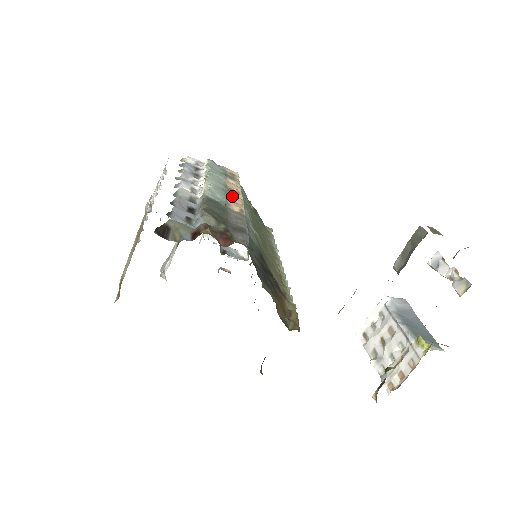
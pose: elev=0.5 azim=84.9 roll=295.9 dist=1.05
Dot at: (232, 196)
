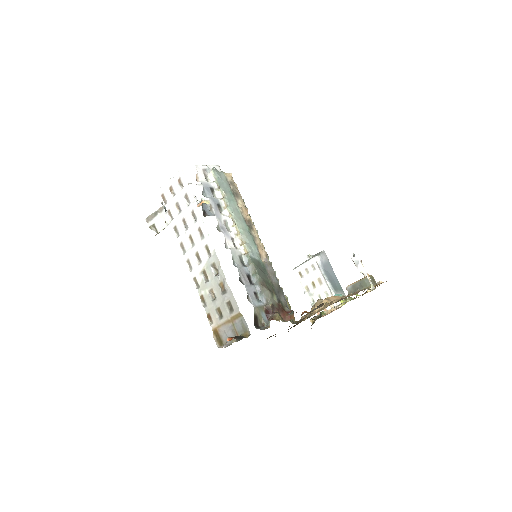
Dot at: (255, 238)
